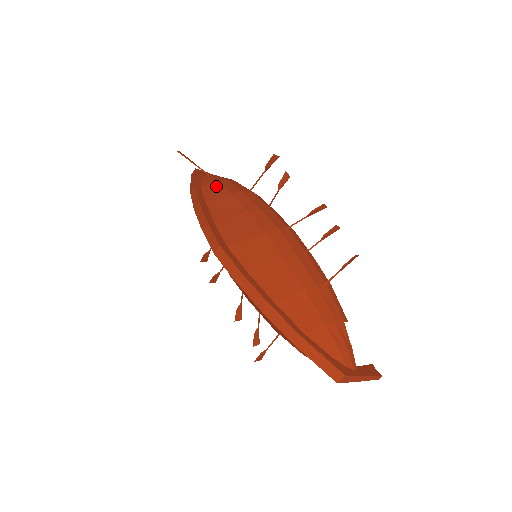
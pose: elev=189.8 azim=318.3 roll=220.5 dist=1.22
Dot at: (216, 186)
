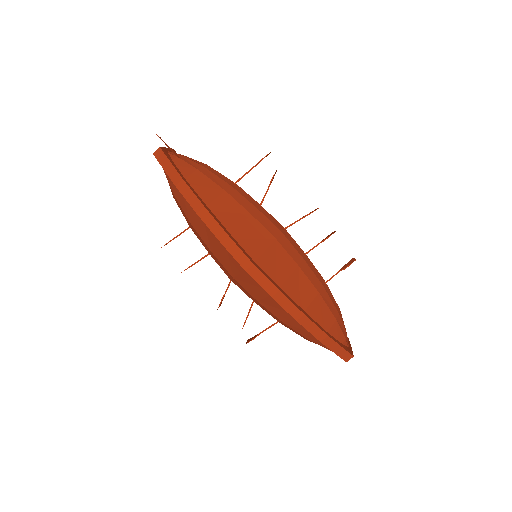
Dot at: (202, 179)
